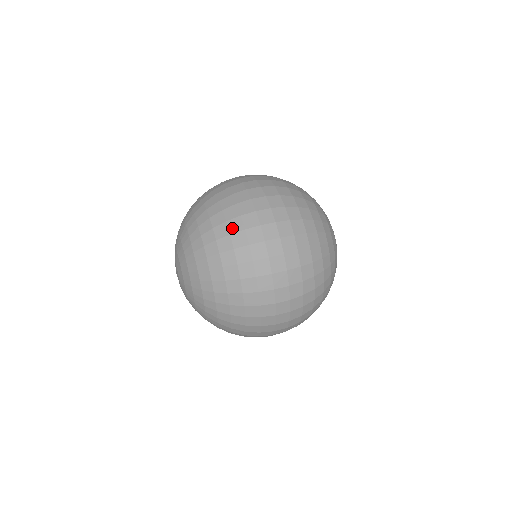
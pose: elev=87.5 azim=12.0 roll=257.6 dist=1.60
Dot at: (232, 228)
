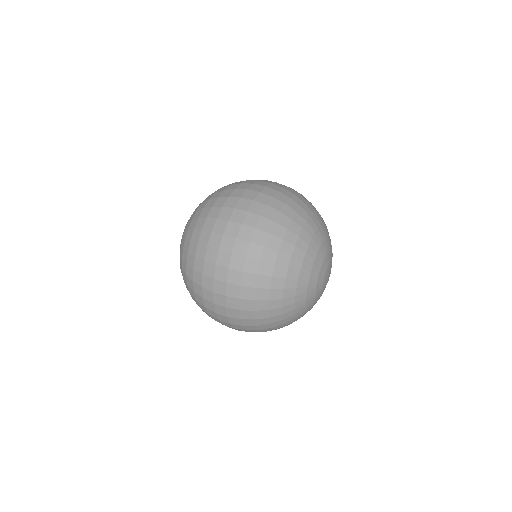
Dot at: occluded
